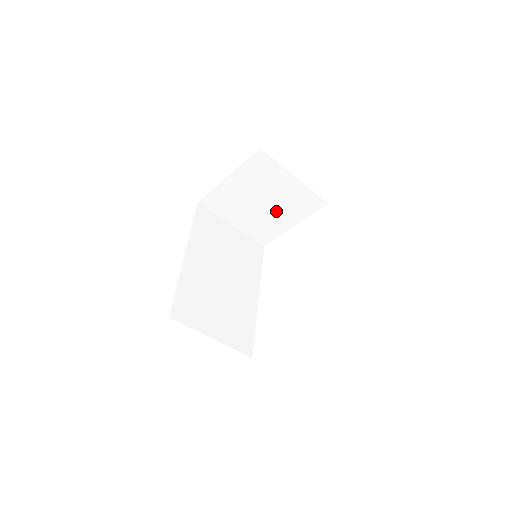
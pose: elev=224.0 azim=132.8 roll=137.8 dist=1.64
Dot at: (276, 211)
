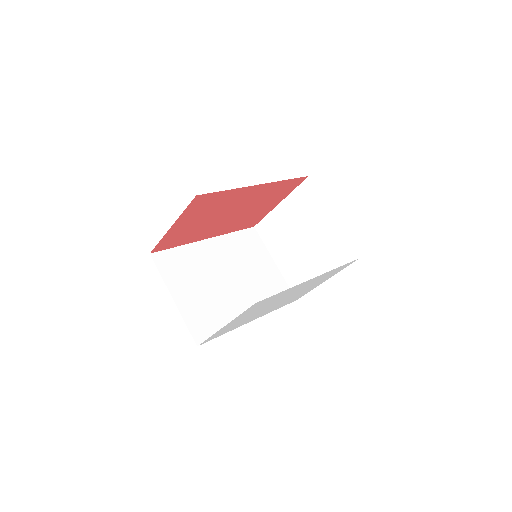
Dot at: (312, 255)
